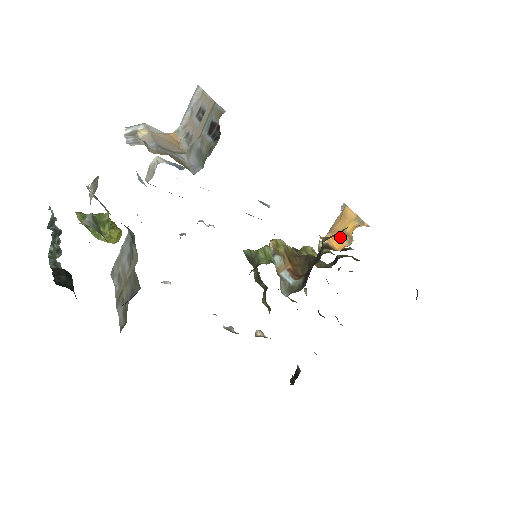
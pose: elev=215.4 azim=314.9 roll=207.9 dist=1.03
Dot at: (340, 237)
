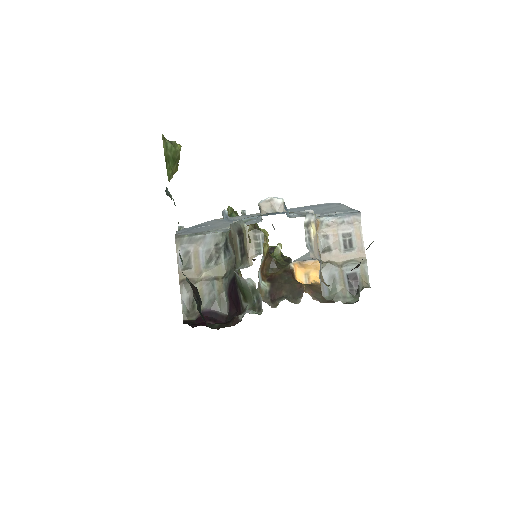
Dot at: (303, 272)
